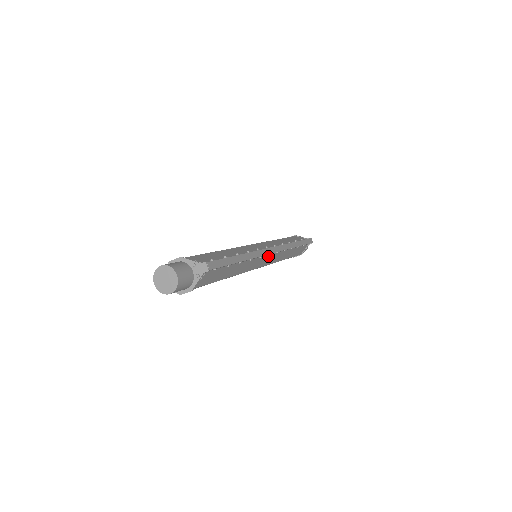
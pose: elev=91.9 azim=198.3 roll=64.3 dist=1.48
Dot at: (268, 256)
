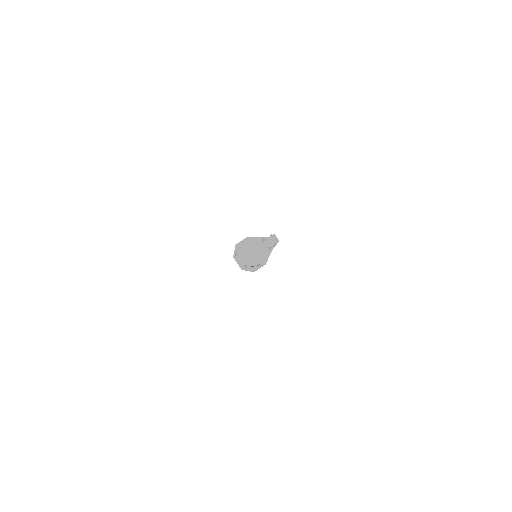
Dot at: occluded
